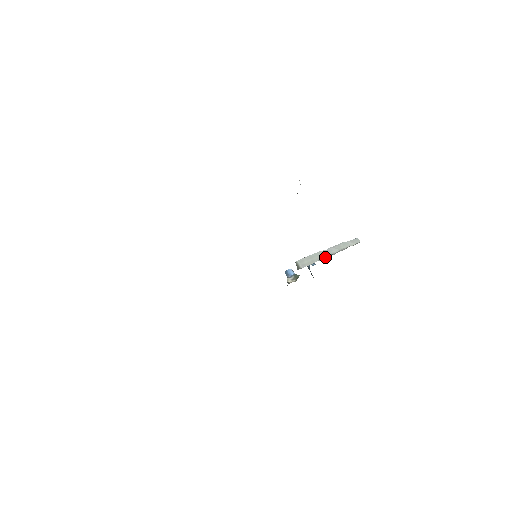
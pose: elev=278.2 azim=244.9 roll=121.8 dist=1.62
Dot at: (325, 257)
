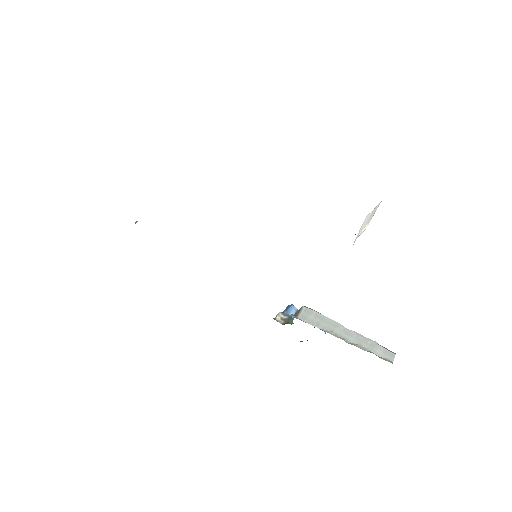
Dot at: (334, 334)
